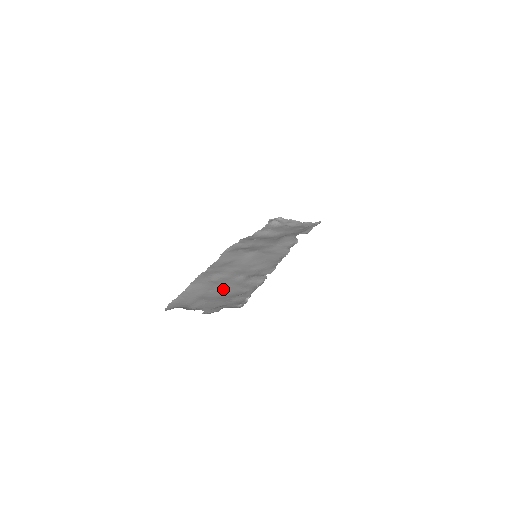
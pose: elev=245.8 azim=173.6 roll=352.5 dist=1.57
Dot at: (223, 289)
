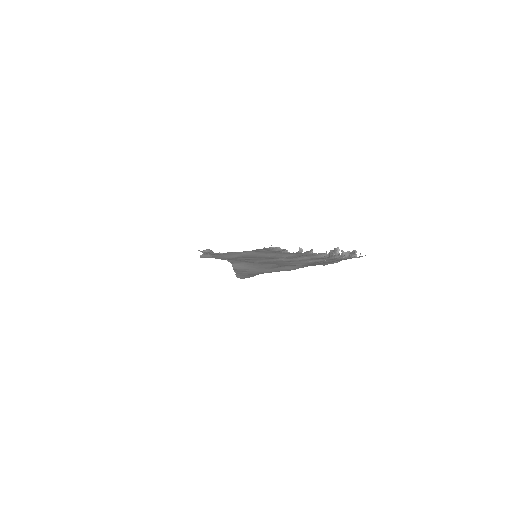
Dot at: (286, 263)
